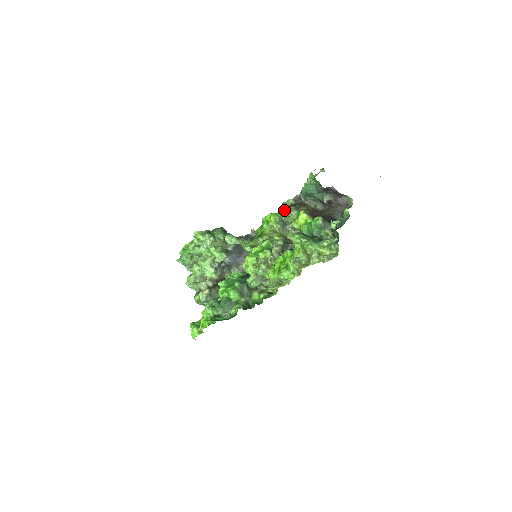
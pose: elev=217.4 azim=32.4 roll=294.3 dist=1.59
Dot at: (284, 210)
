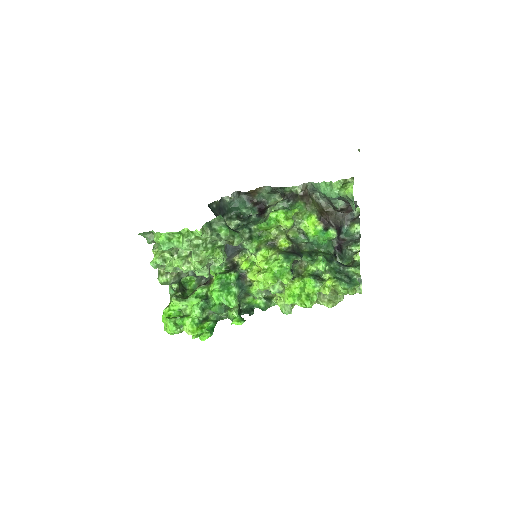
Dot at: (298, 210)
